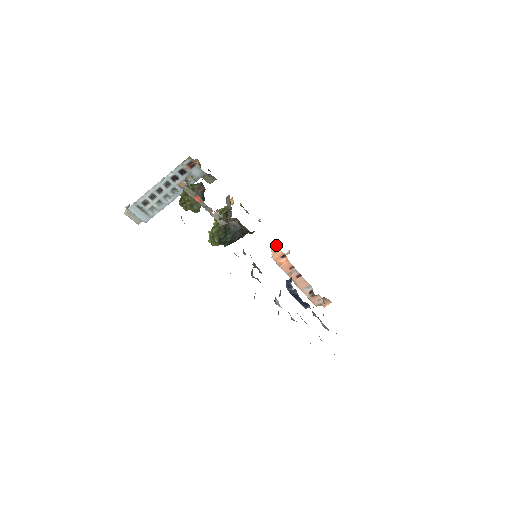
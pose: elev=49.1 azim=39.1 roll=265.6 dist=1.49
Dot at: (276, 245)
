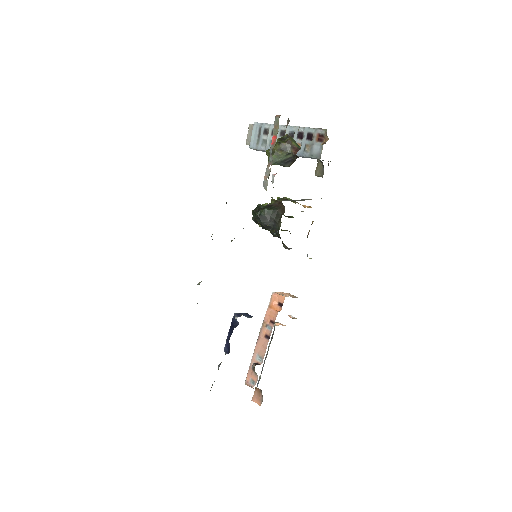
Dot at: (293, 295)
